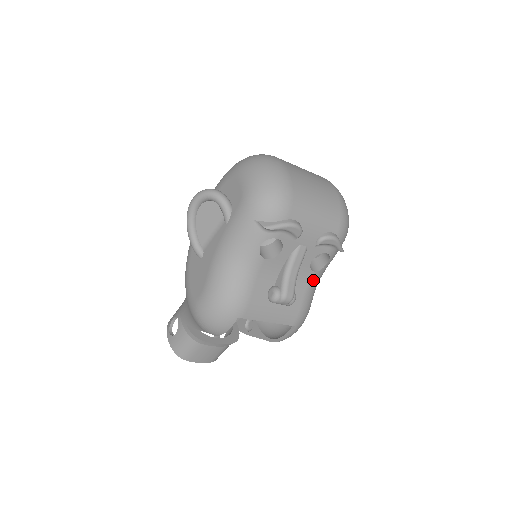
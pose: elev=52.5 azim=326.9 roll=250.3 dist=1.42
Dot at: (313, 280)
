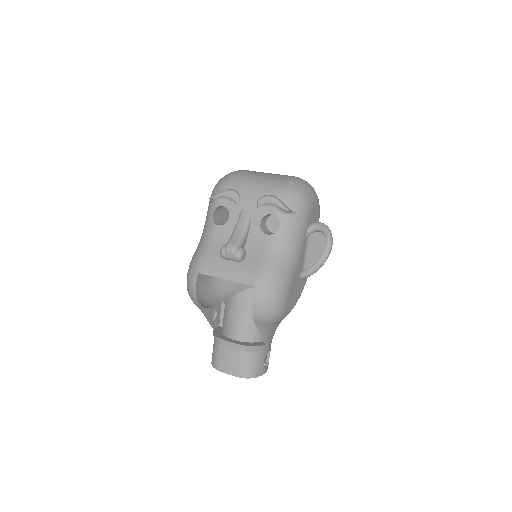
Dot at: (270, 244)
